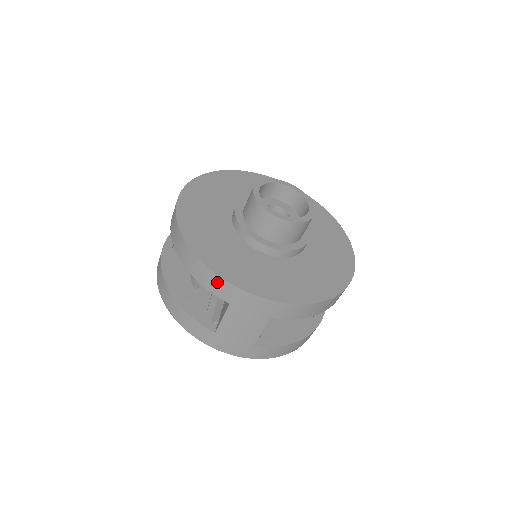
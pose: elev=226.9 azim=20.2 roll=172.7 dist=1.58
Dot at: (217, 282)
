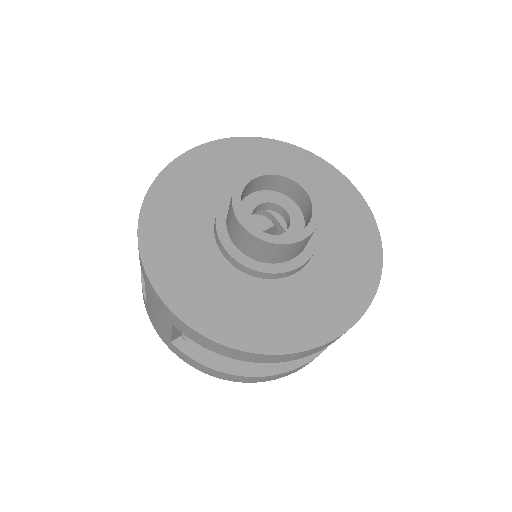
Dot at: occluded
